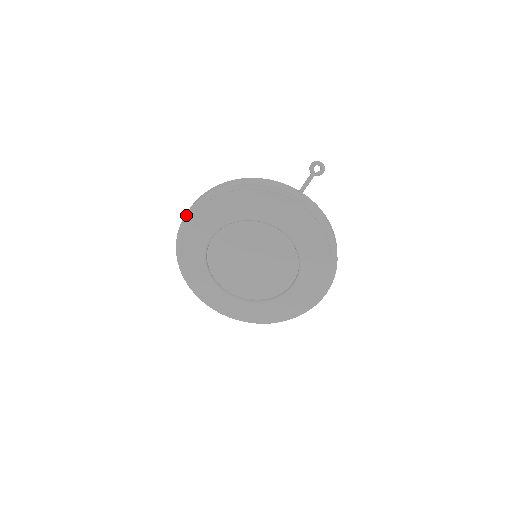
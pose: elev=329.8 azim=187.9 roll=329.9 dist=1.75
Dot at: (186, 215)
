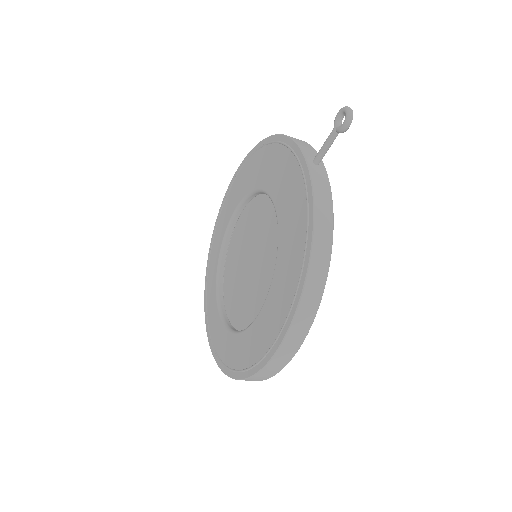
Dot at: (235, 174)
